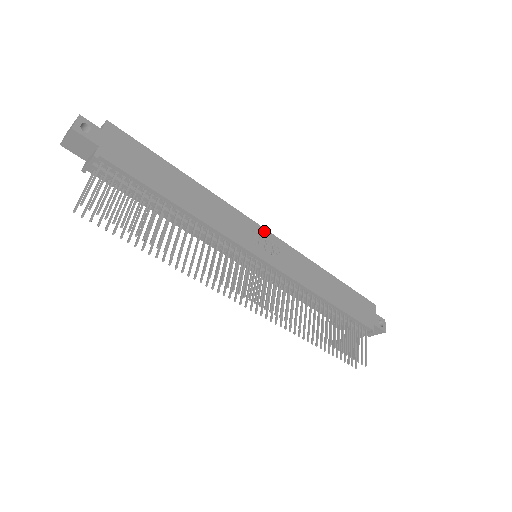
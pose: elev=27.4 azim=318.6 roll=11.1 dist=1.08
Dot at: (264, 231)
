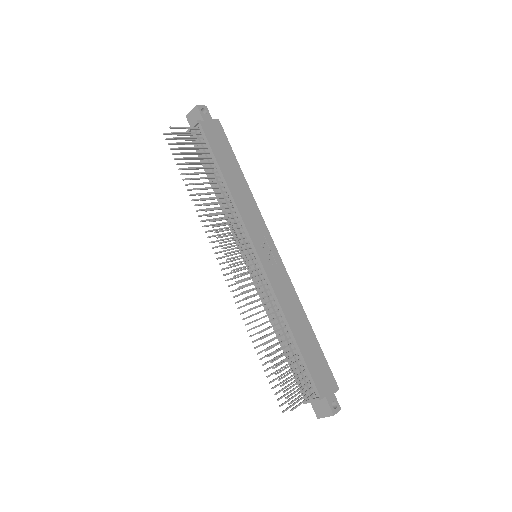
Dot at: (273, 245)
